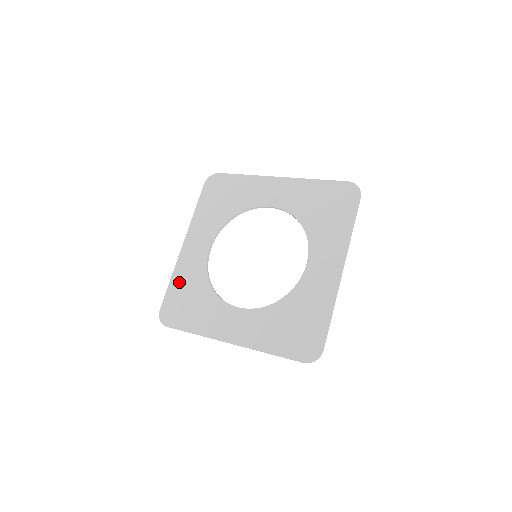
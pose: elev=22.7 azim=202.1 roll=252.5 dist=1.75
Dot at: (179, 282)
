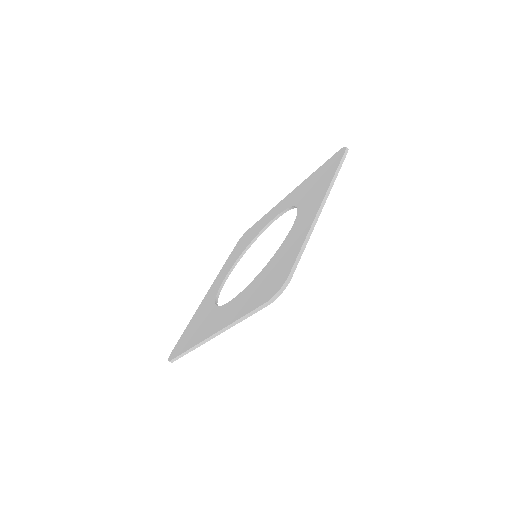
Dot at: (194, 319)
